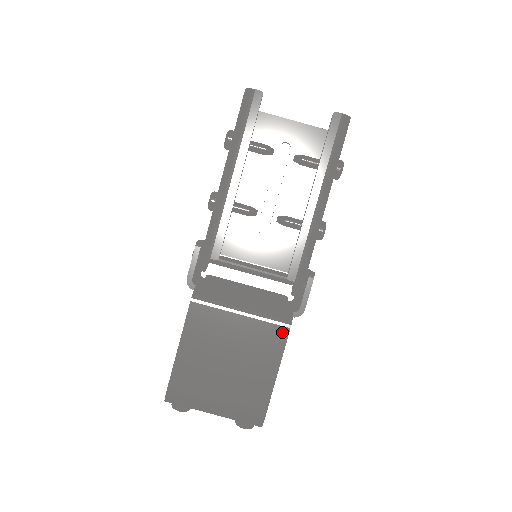
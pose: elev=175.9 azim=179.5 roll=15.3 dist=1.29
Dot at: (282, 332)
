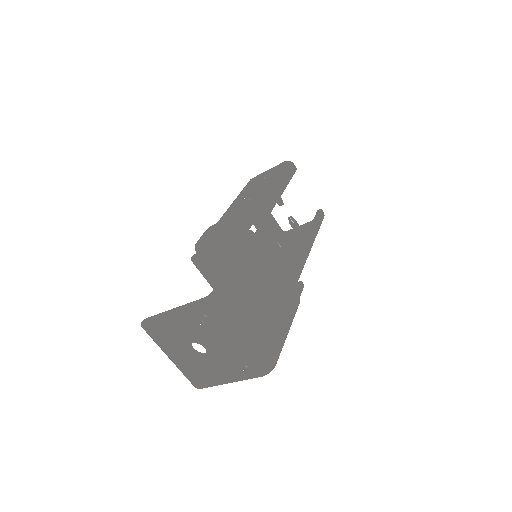
Dot at: (295, 301)
